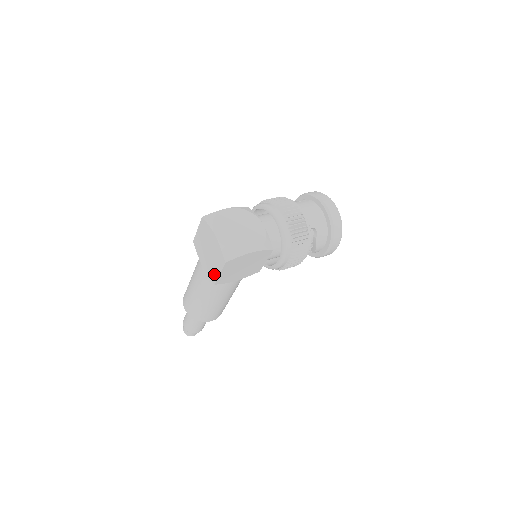
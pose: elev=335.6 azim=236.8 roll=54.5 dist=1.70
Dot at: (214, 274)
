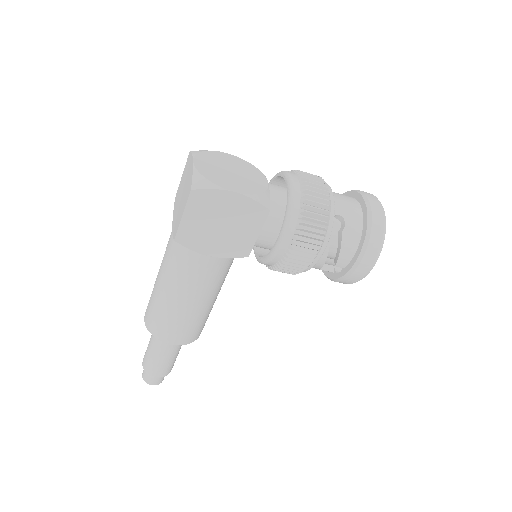
Dot at: (178, 223)
